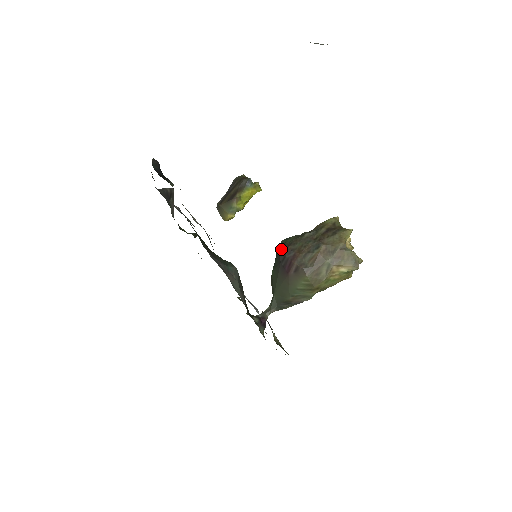
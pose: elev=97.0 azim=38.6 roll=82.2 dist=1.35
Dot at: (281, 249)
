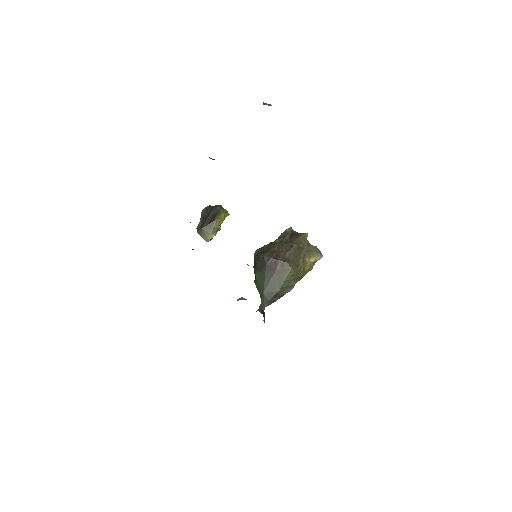
Dot at: (263, 253)
